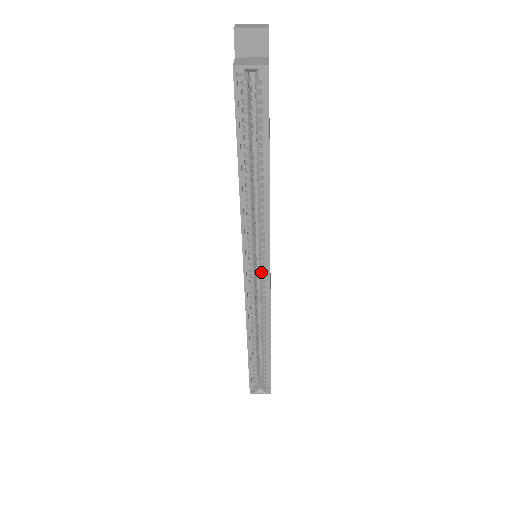
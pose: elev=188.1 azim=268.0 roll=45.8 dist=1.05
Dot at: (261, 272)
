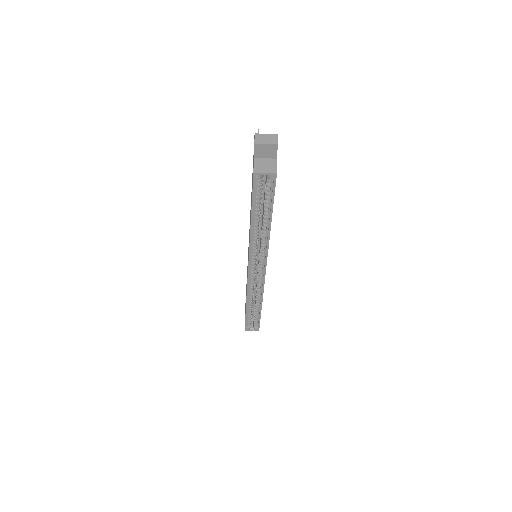
Dot at: (260, 270)
